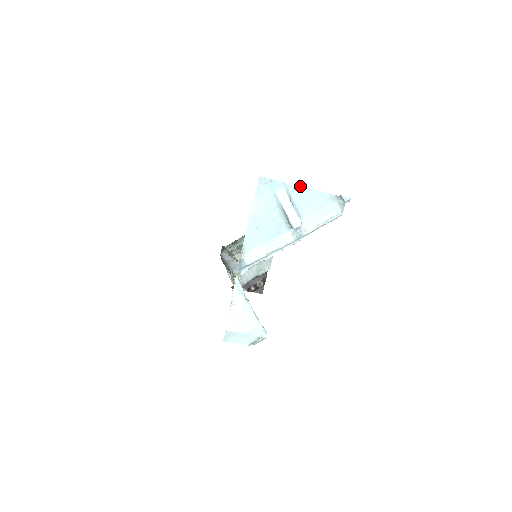
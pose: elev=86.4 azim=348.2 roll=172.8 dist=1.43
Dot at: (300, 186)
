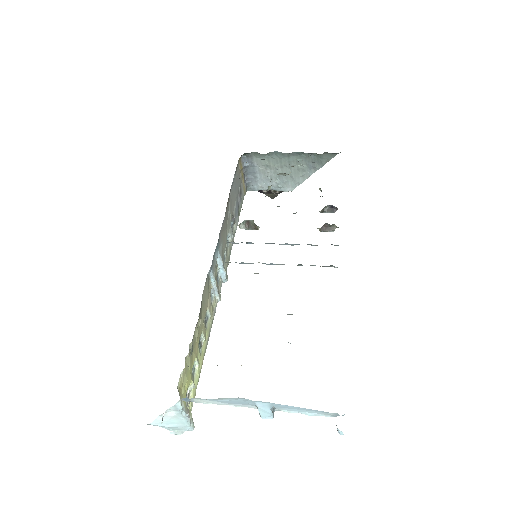
Dot at: (292, 406)
